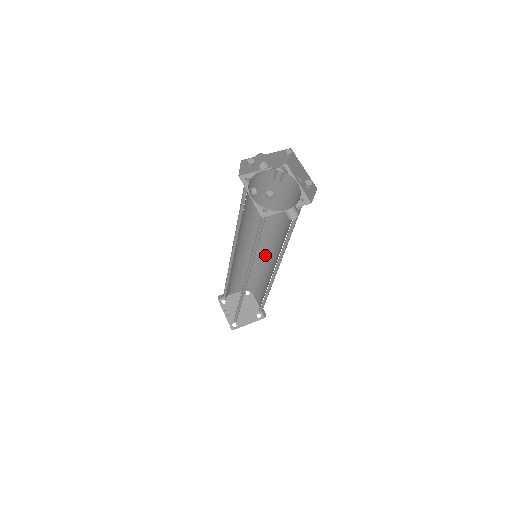
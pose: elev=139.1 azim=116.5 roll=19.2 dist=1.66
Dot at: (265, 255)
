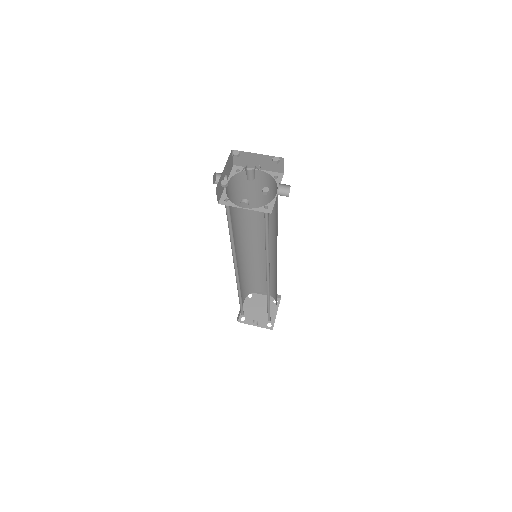
Dot at: (253, 252)
